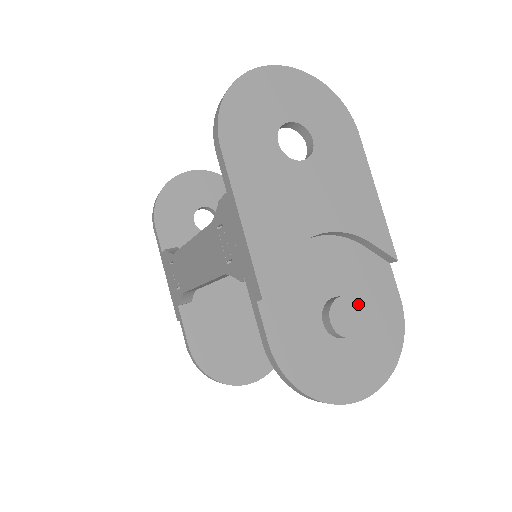
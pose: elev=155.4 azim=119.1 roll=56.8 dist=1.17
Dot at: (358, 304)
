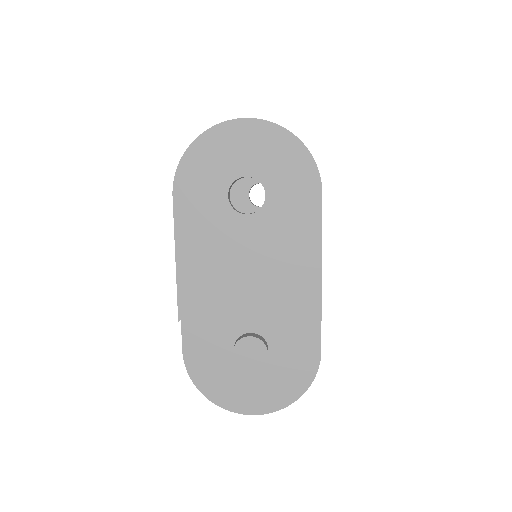
Dot at: (265, 347)
